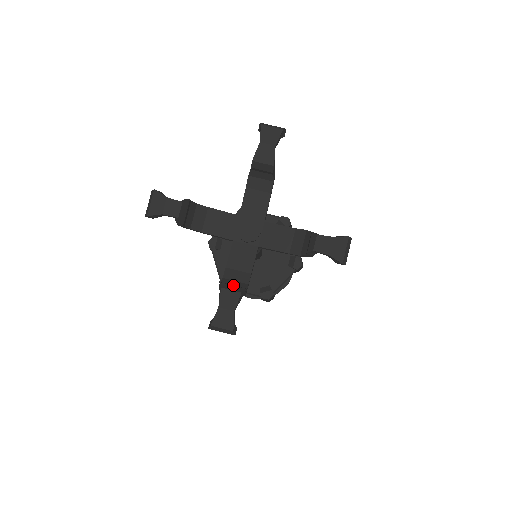
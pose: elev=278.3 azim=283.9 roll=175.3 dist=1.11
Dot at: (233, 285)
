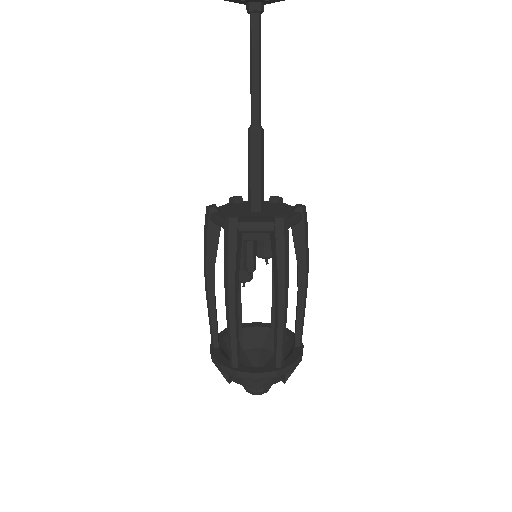
Dot at: out of frame
